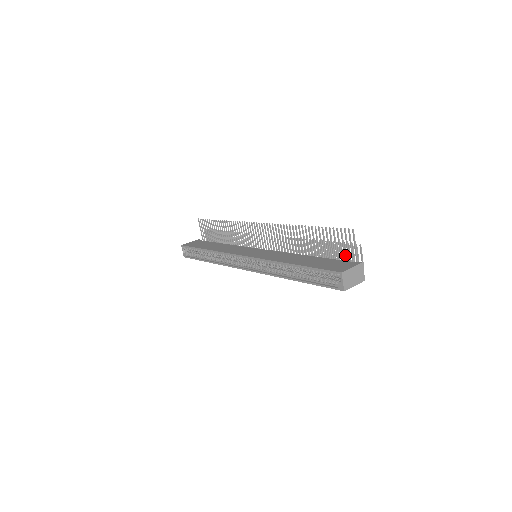
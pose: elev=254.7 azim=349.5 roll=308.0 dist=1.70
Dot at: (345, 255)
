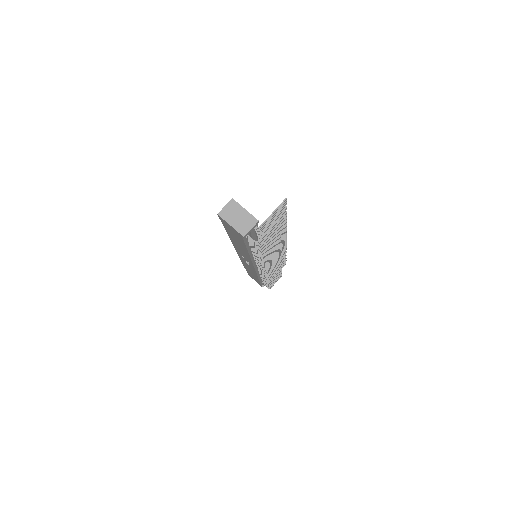
Dot at: (266, 227)
